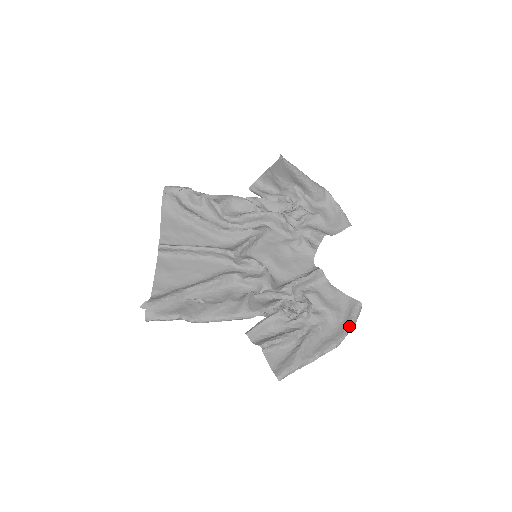
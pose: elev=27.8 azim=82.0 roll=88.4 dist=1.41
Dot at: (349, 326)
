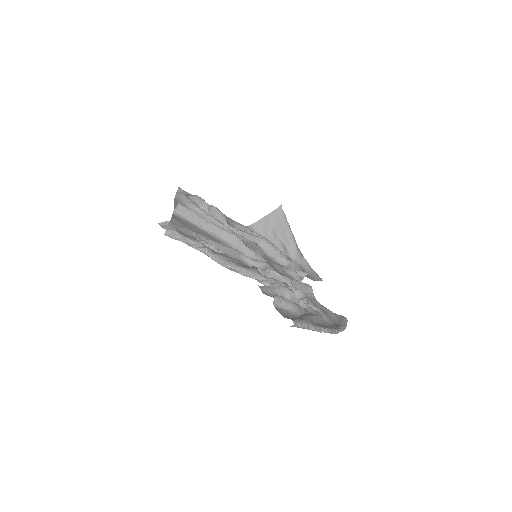
Dot at: (342, 326)
